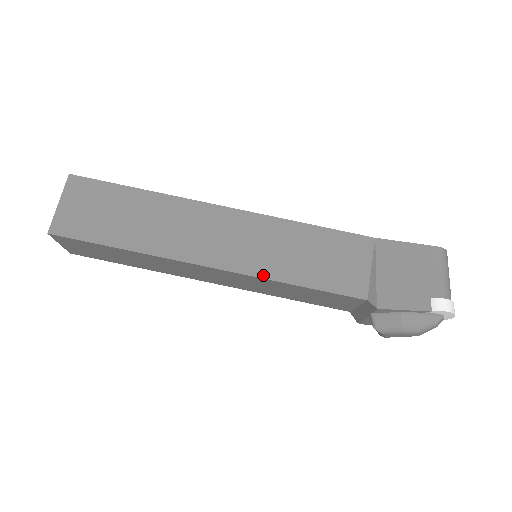
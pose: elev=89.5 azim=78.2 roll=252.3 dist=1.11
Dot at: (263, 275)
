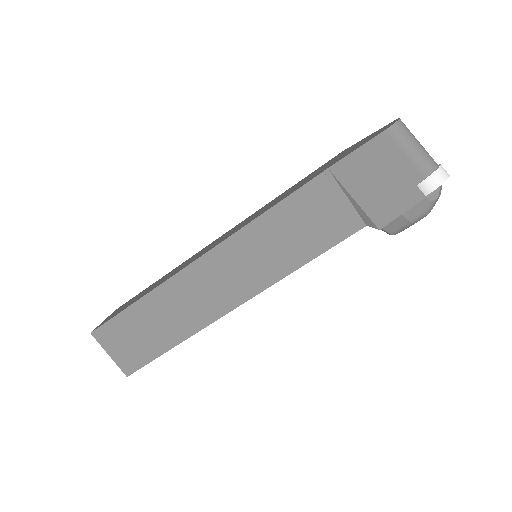
Dot at: (275, 280)
